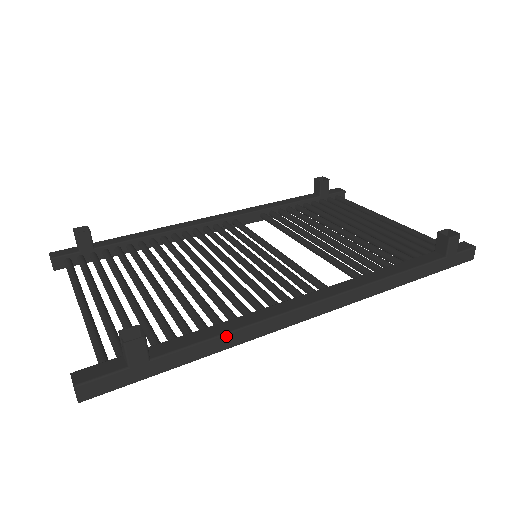
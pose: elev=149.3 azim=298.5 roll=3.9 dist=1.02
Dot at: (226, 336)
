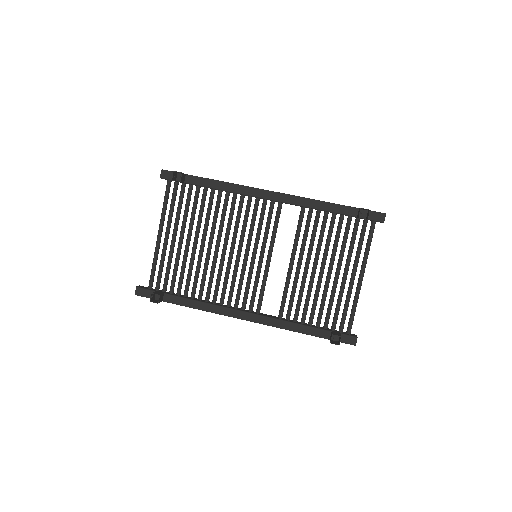
Dot at: (195, 308)
